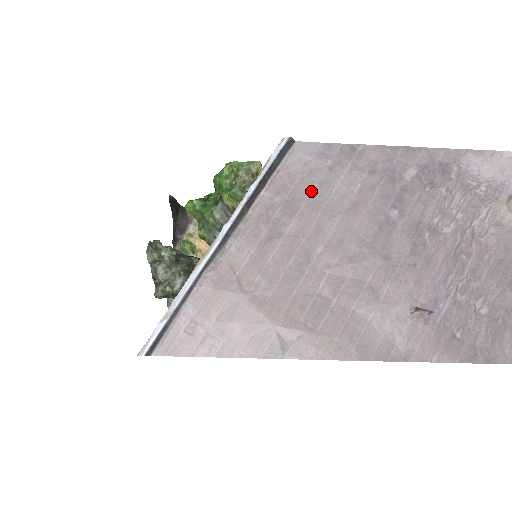
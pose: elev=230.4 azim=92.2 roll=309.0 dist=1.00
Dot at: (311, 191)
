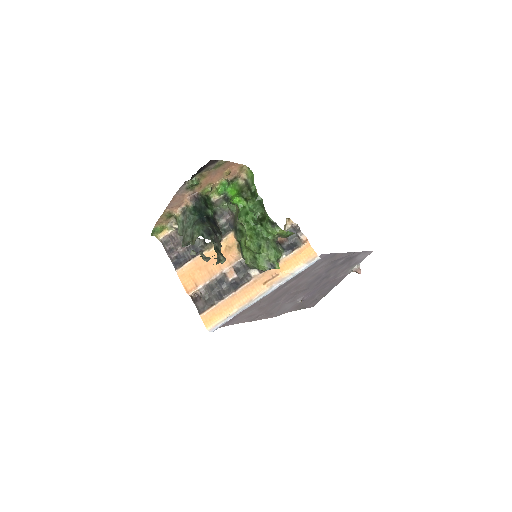
Dot at: (308, 271)
